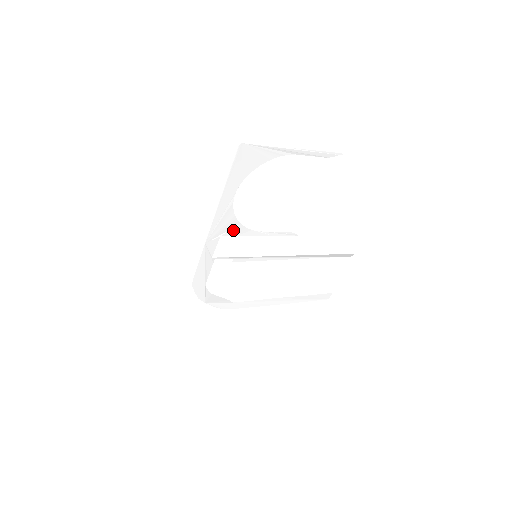
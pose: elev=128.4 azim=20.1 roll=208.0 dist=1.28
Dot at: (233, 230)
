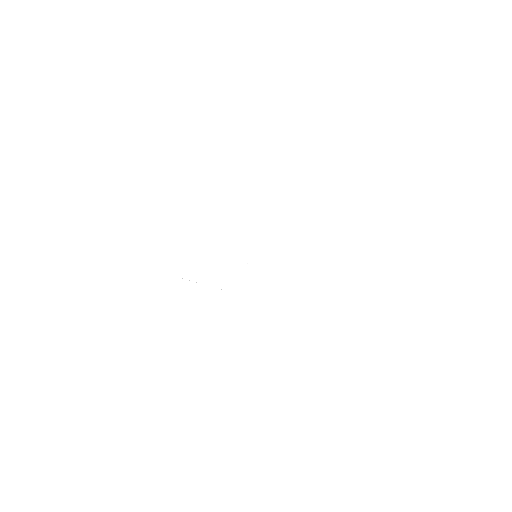
Dot at: occluded
